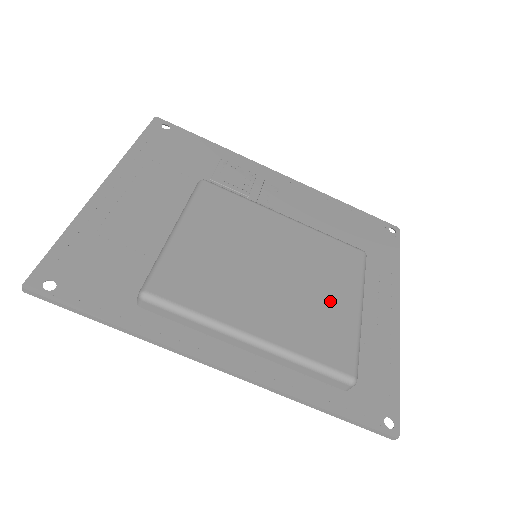
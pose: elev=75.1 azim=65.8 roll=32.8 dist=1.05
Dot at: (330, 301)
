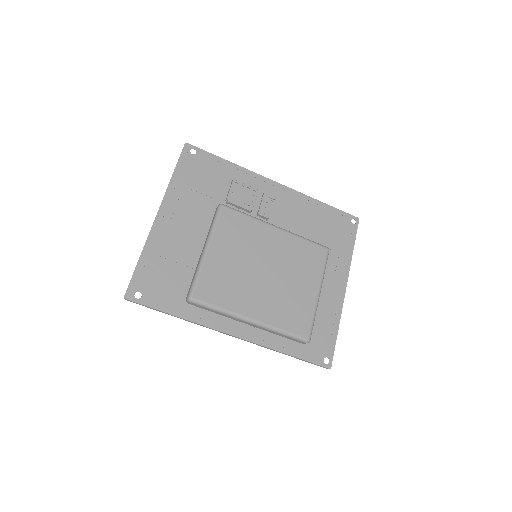
Dot at: (300, 290)
